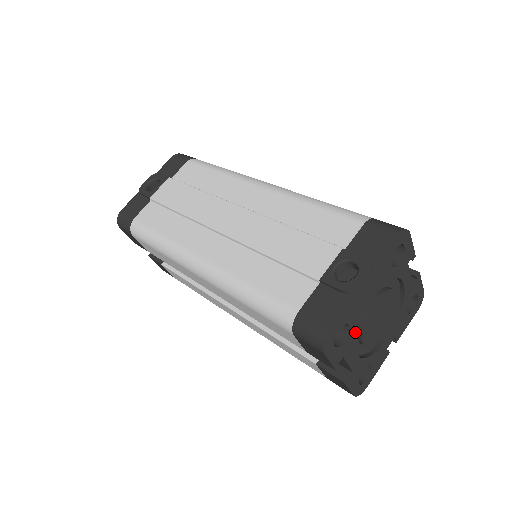
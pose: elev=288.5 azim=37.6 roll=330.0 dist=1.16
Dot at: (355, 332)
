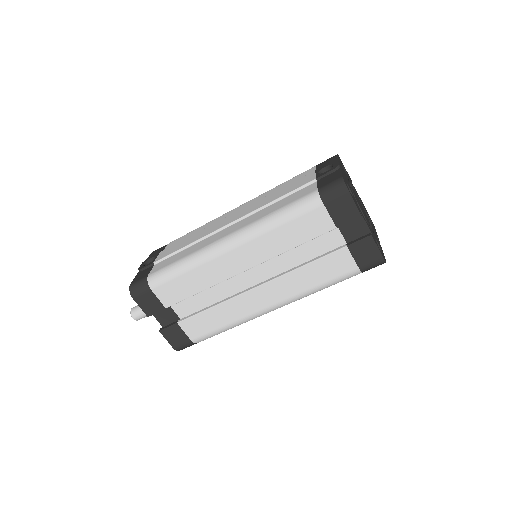
Dot at: occluded
